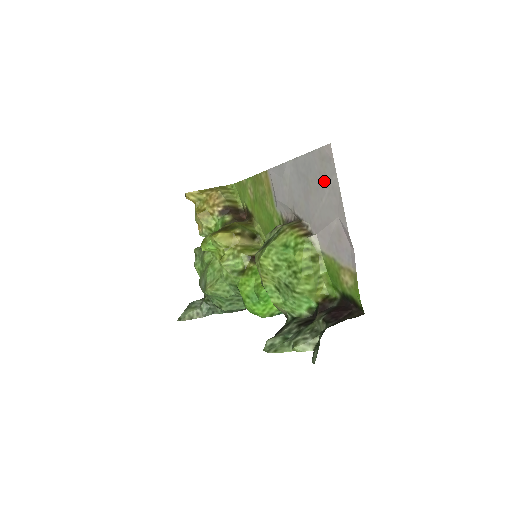
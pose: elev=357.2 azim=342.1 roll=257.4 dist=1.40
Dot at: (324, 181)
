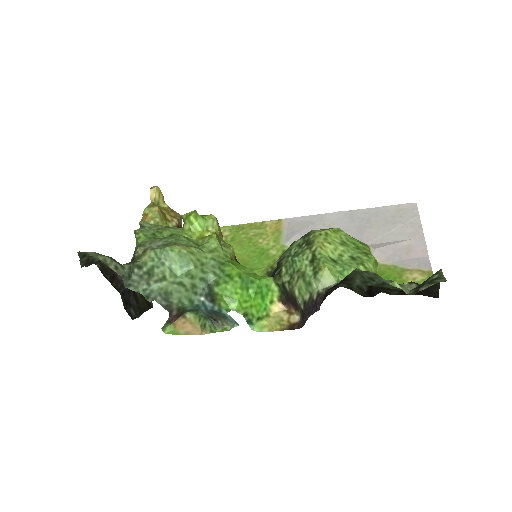
Dot at: (398, 220)
